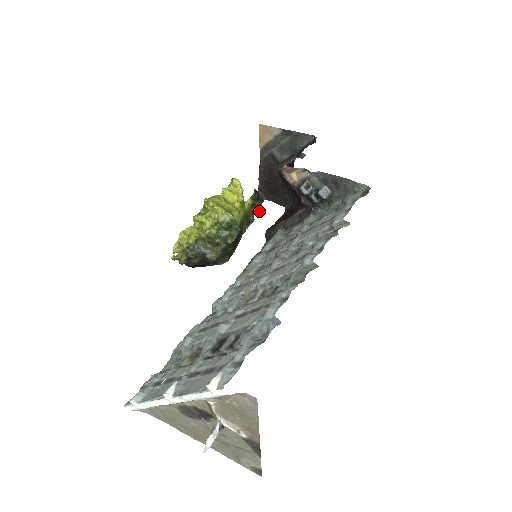
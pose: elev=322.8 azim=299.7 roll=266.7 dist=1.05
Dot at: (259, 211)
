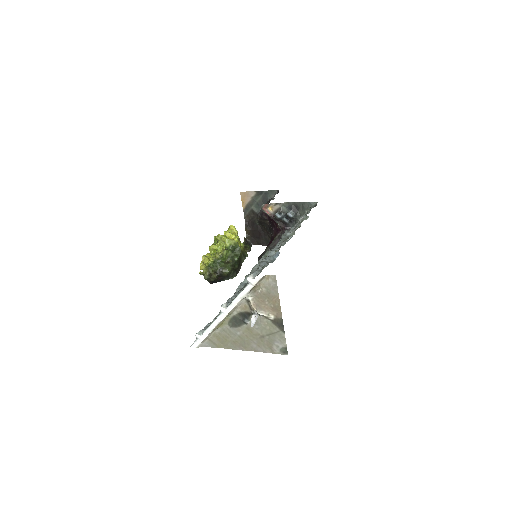
Dot at: (250, 250)
